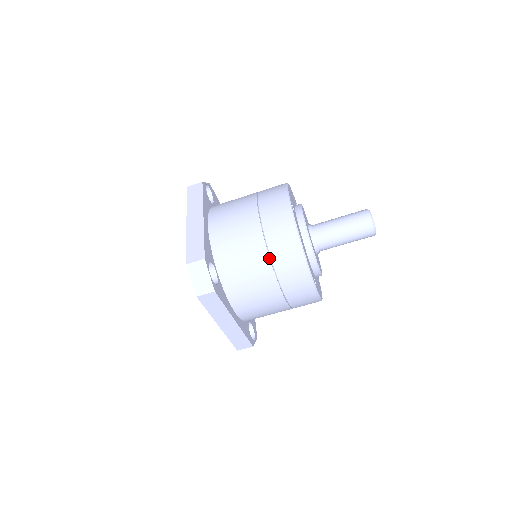
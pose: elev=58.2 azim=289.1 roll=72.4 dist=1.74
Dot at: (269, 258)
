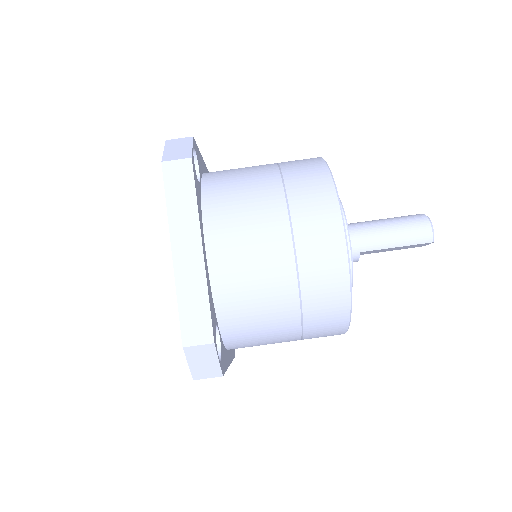
Dot at: (280, 175)
